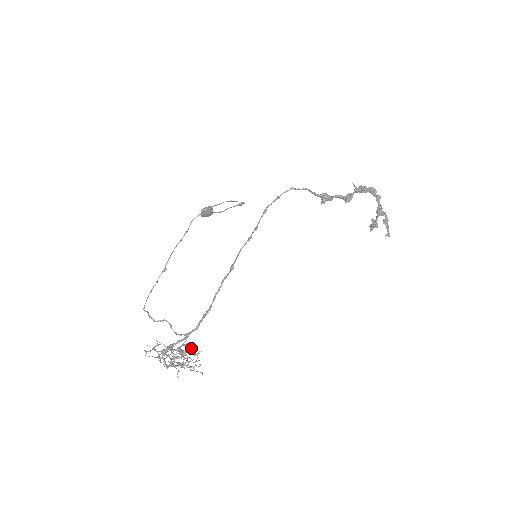
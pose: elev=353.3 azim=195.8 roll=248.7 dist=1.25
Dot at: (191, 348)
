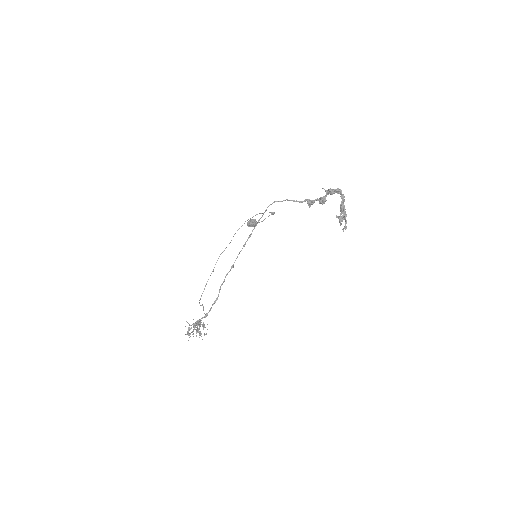
Dot at: occluded
